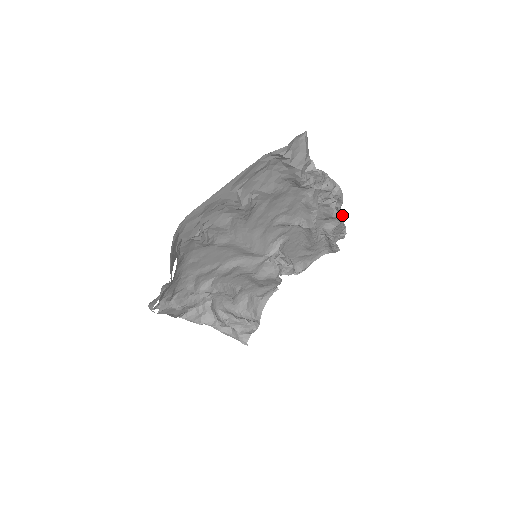
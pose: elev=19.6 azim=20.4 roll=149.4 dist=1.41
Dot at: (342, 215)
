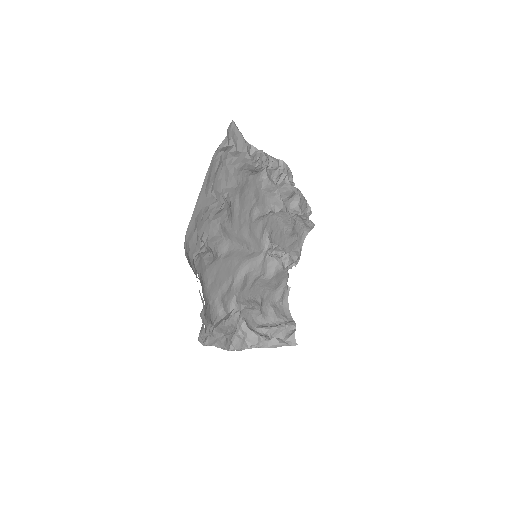
Dot at: (298, 189)
